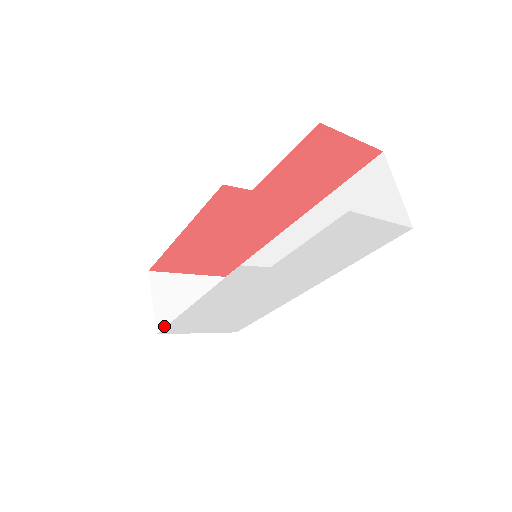
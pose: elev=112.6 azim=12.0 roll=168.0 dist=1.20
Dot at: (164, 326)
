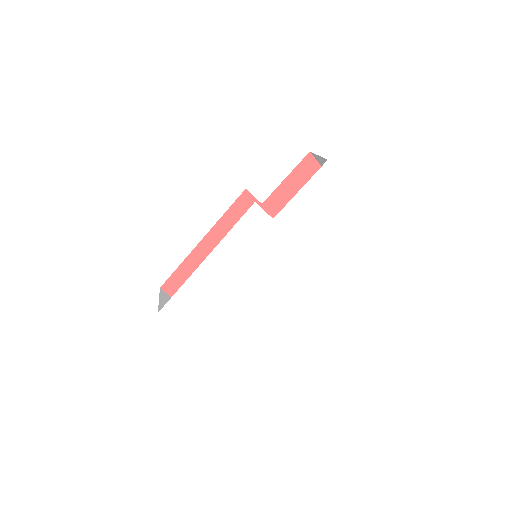
Dot at: occluded
